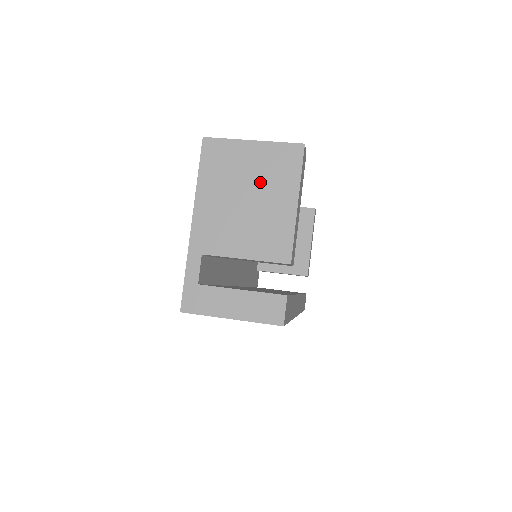
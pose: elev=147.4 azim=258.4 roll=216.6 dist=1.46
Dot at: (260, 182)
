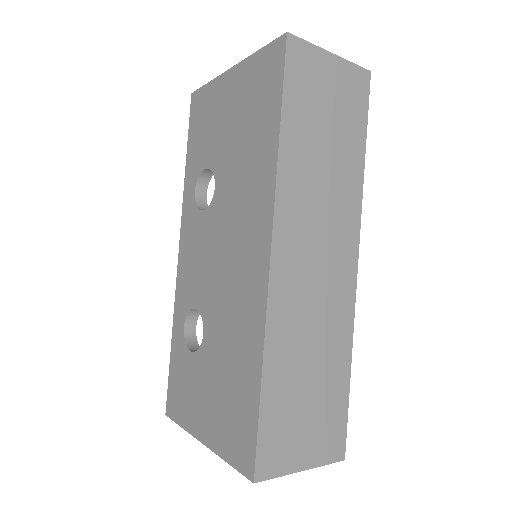
Dot at: occluded
